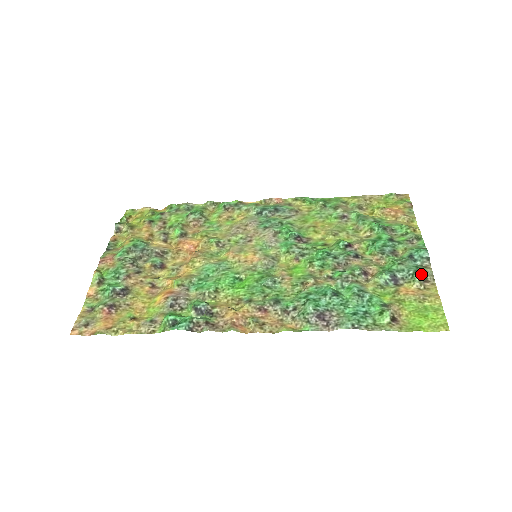
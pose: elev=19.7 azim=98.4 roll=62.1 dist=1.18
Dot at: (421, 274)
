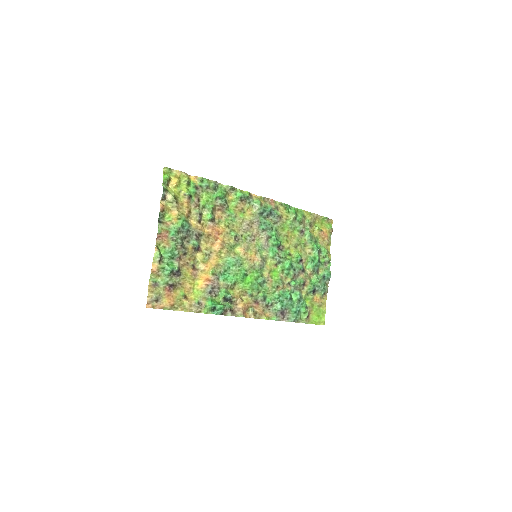
Dot at: (325, 291)
